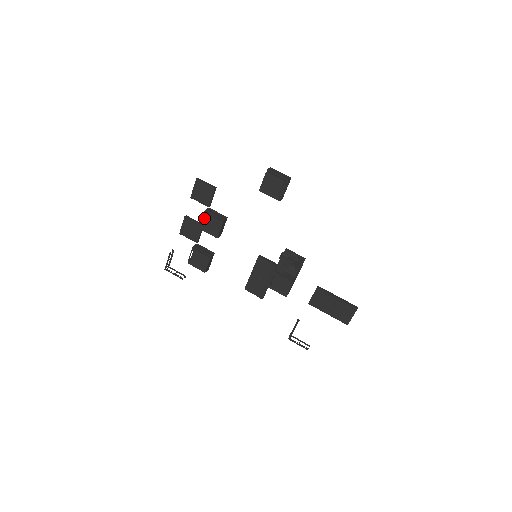
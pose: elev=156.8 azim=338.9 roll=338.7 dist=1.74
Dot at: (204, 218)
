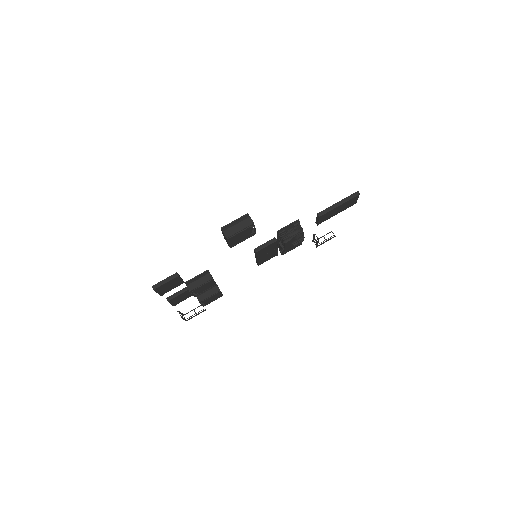
Dot at: occluded
